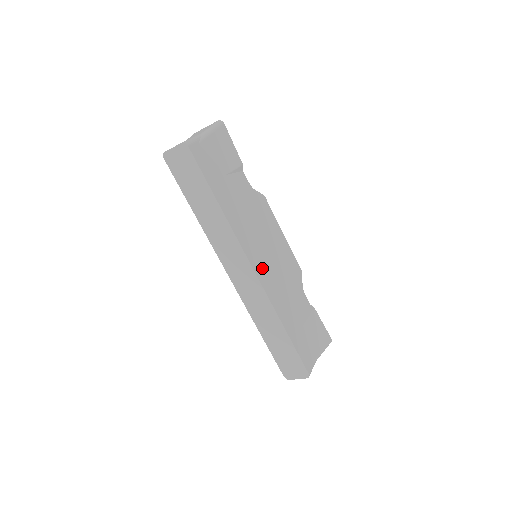
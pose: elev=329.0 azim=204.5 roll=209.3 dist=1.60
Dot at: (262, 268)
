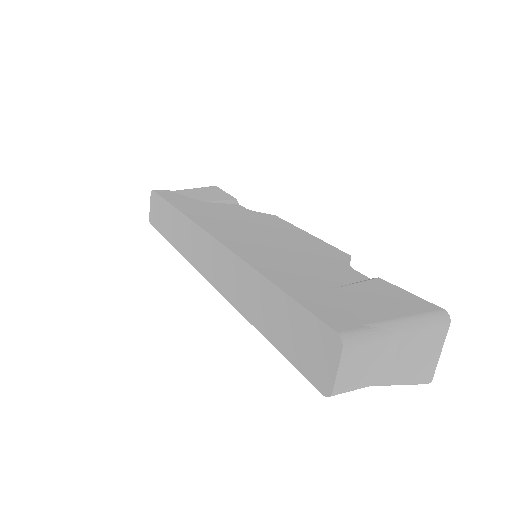
Dot at: (235, 239)
